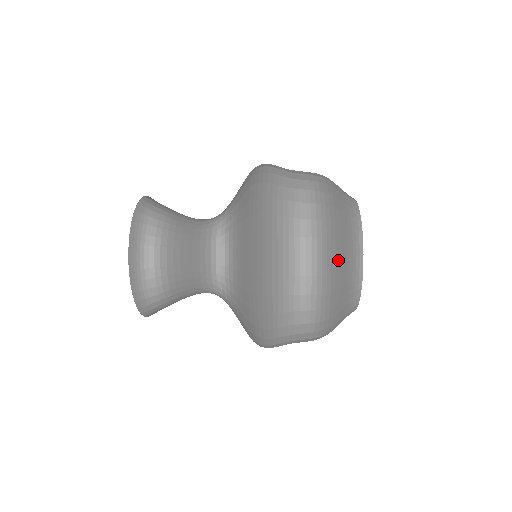
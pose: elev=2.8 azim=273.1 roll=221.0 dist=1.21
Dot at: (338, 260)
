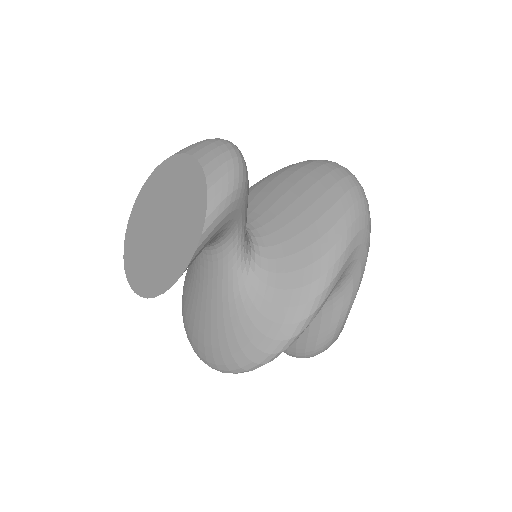
Dot at: occluded
